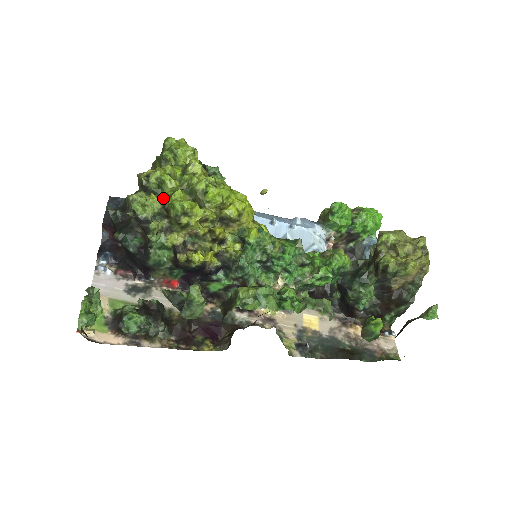
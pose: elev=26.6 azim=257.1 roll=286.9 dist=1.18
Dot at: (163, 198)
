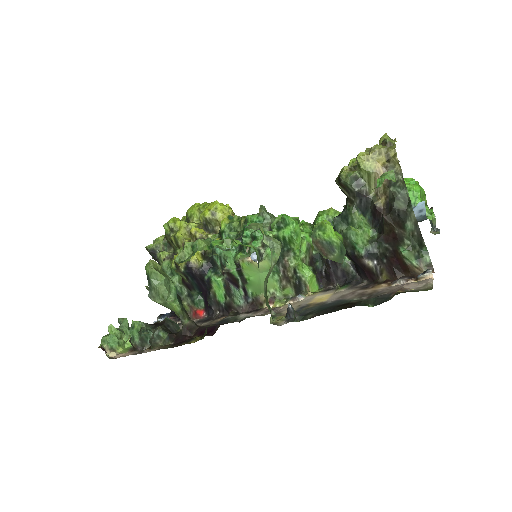
Dot at: occluded
